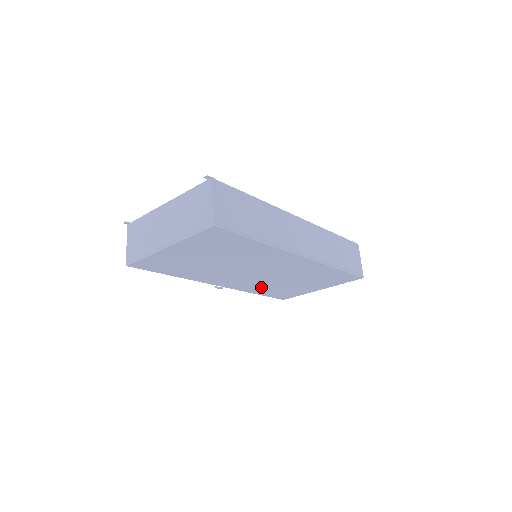
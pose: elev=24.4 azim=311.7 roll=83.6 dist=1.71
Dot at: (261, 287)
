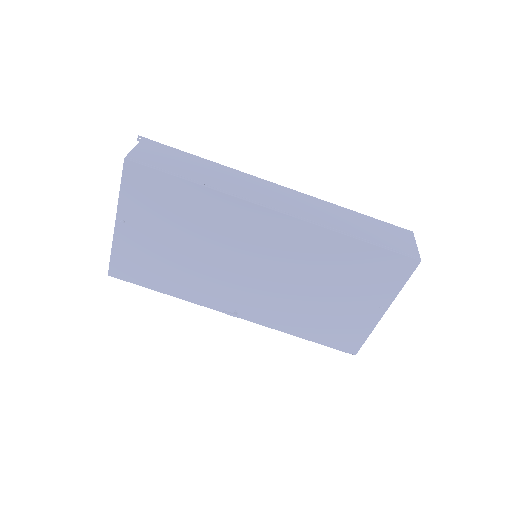
Dot at: (291, 314)
